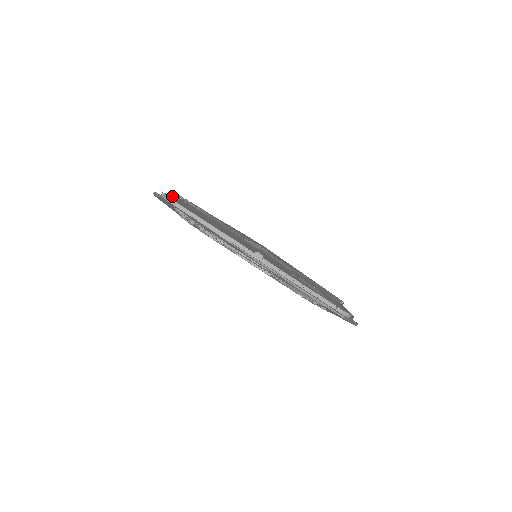
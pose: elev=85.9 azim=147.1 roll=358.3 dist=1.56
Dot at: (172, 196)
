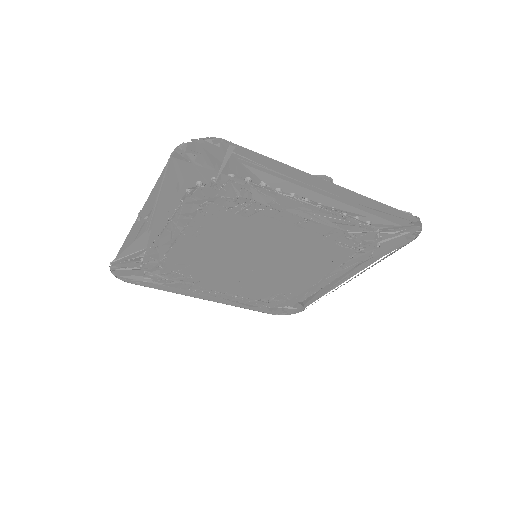
Dot at: occluded
